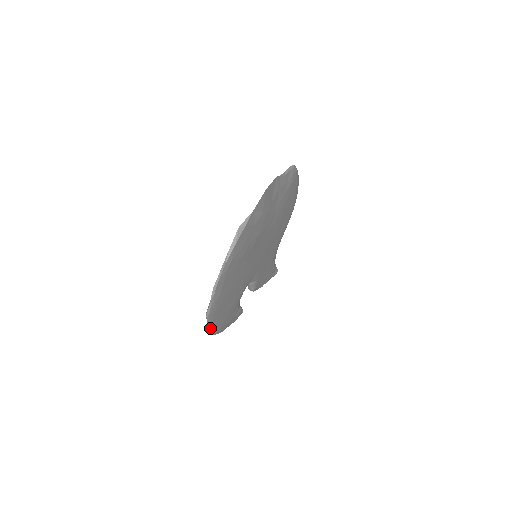
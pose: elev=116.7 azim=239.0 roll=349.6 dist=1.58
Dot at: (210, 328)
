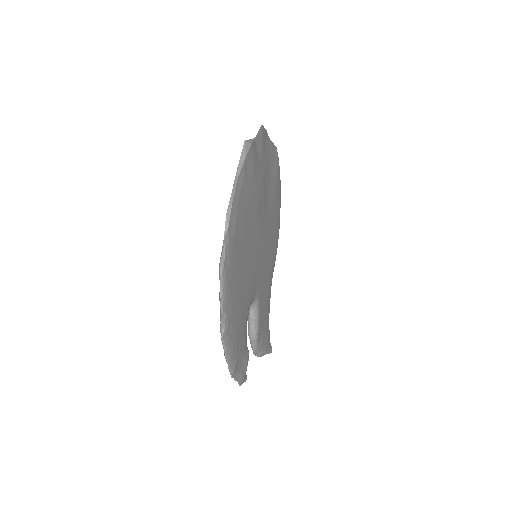
Dot at: (223, 318)
